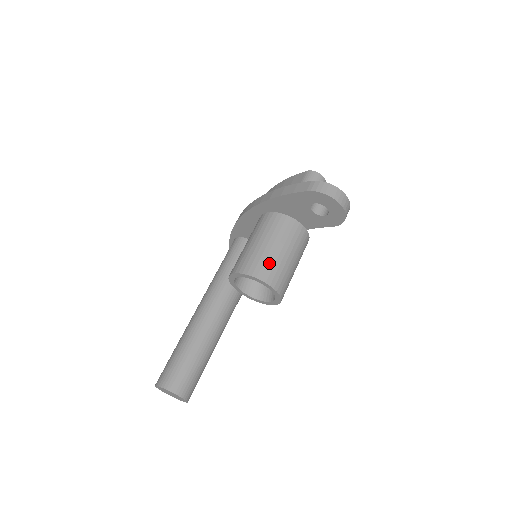
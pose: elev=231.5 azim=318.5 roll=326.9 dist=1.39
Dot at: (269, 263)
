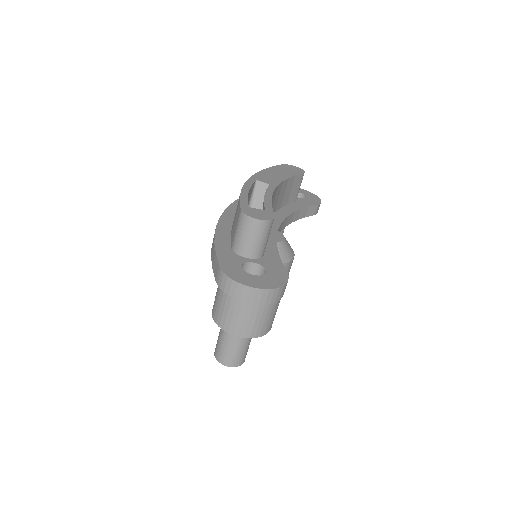
Dot at: (232, 315)
